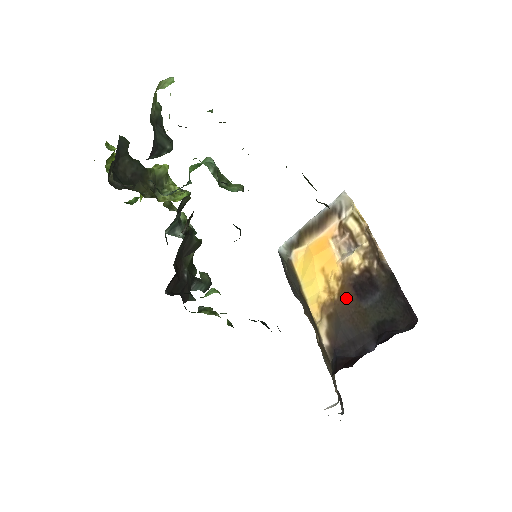
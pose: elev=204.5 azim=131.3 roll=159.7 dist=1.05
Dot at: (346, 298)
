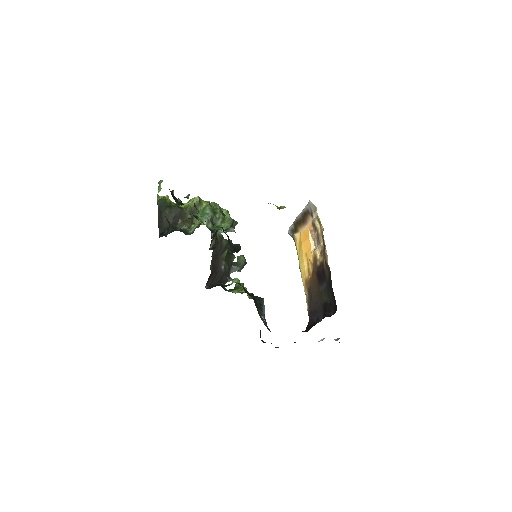
Dot at: (314, 280)
